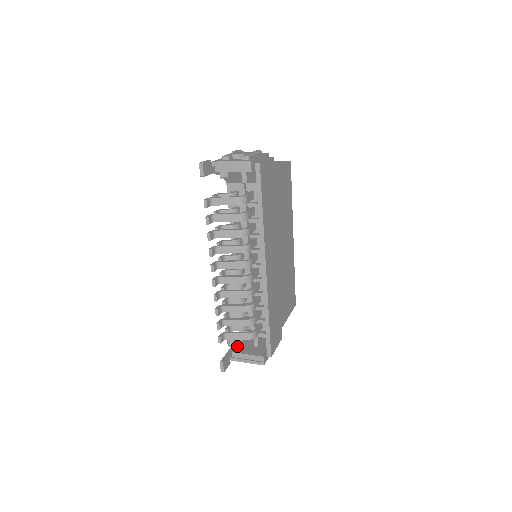
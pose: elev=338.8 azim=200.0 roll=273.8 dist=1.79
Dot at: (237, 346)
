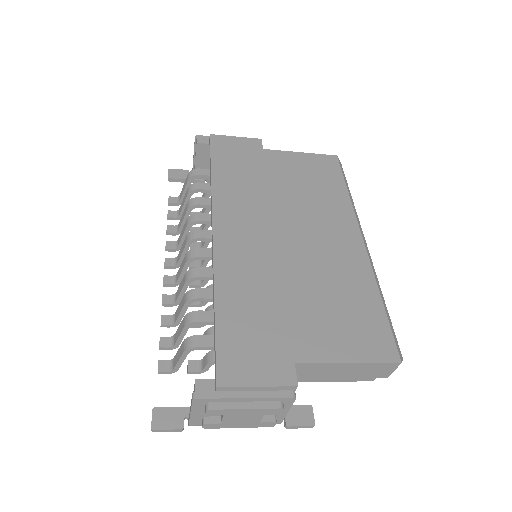
Dot at: occluded
